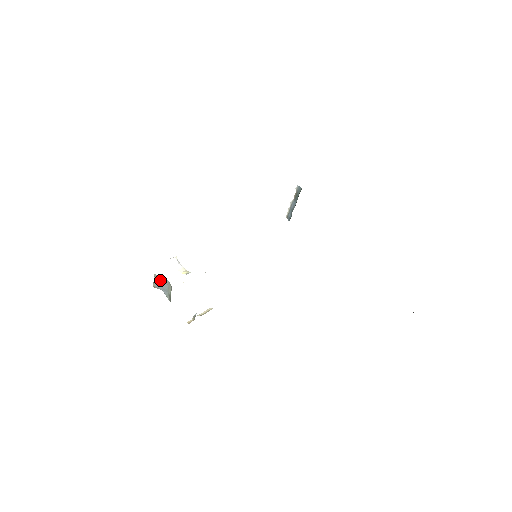
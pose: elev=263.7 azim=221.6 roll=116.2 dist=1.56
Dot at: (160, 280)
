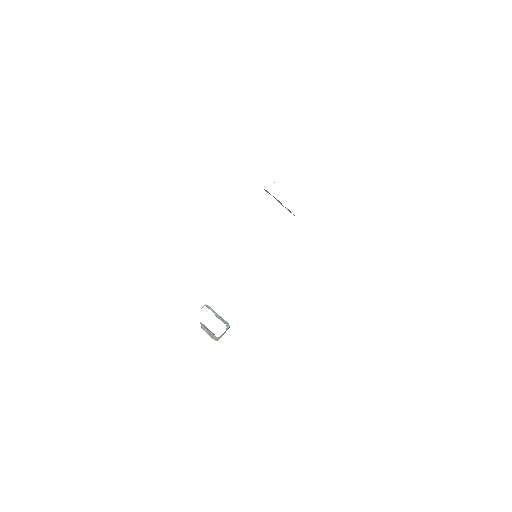
Dot at: (207, 329)
